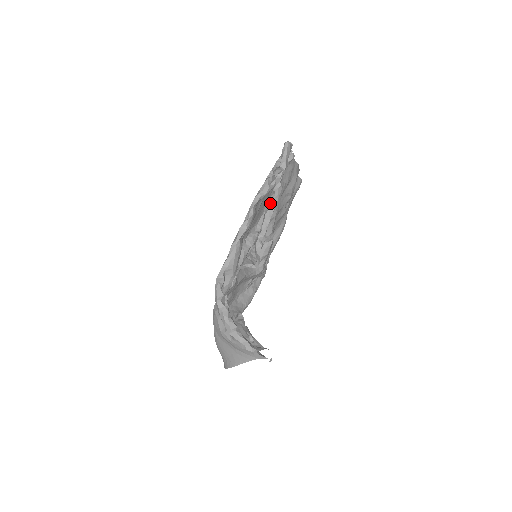
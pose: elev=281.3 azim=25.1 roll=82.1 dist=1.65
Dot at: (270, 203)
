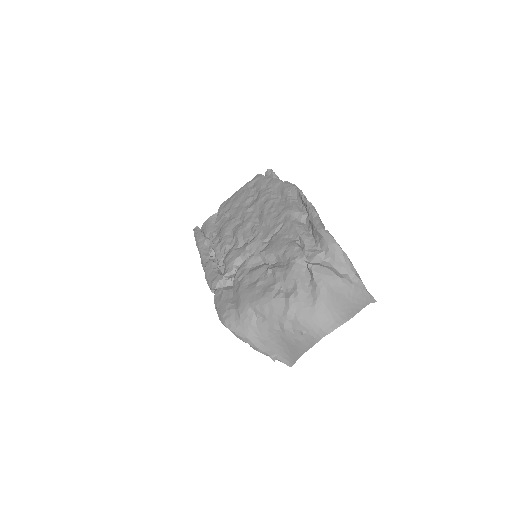
Dot at: occluded
